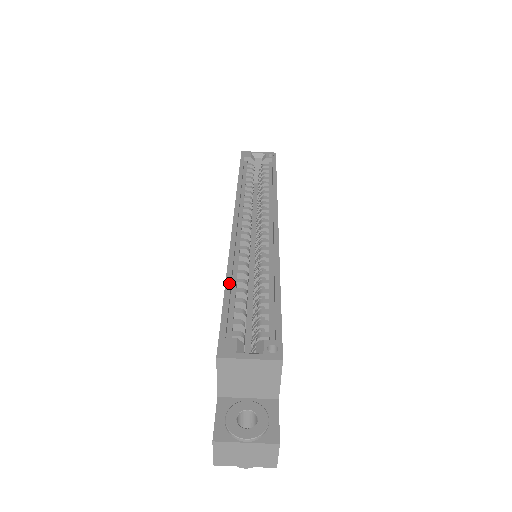
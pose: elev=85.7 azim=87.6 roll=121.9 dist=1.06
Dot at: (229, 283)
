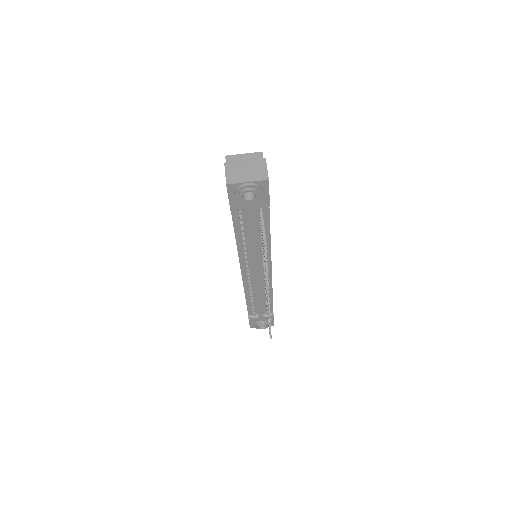
Dot at: occluded
